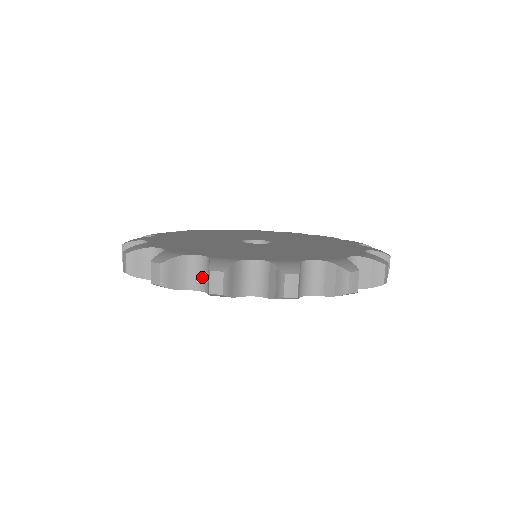
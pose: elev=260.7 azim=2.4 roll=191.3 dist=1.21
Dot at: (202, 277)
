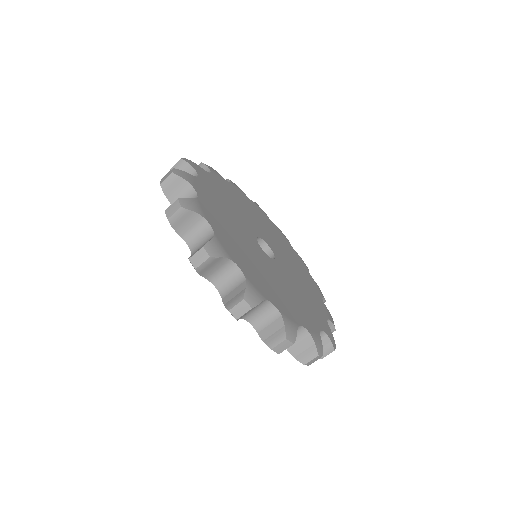
Dot at: (260, 317)
